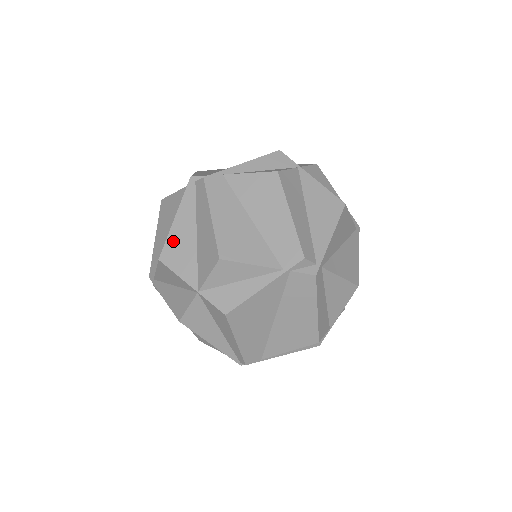
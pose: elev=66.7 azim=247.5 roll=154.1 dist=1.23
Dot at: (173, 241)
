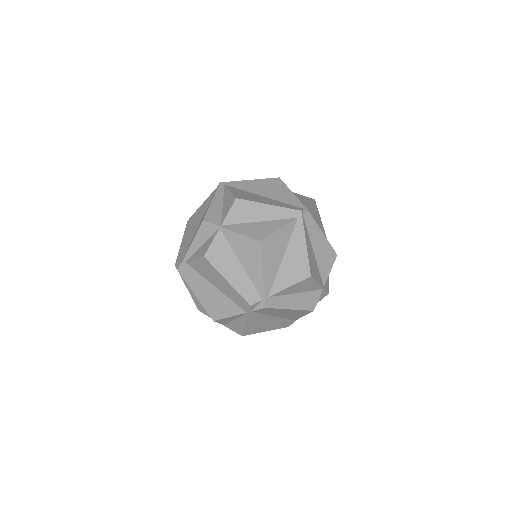
Dot at: (196, 301)
